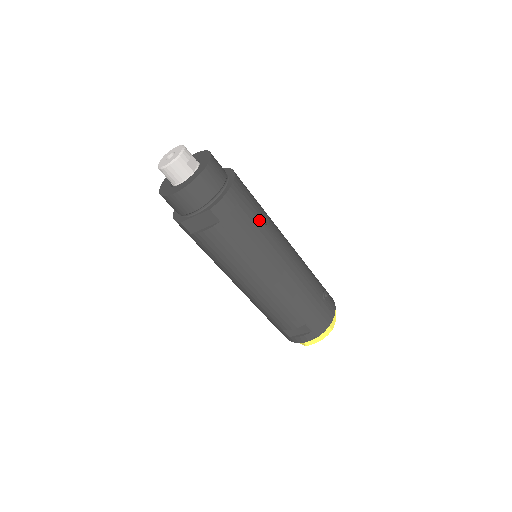
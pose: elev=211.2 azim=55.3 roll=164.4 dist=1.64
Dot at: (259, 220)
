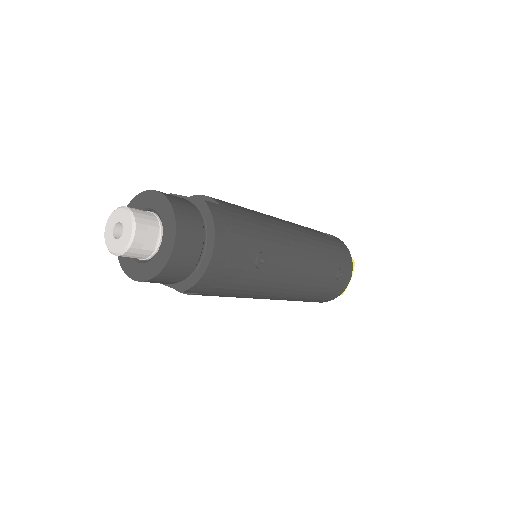
Dot at: (252, 269)
